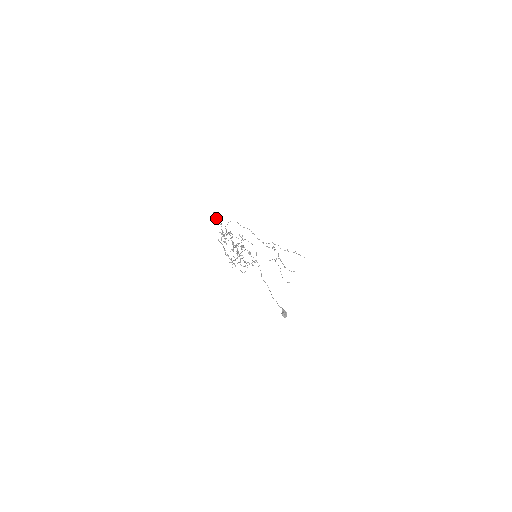
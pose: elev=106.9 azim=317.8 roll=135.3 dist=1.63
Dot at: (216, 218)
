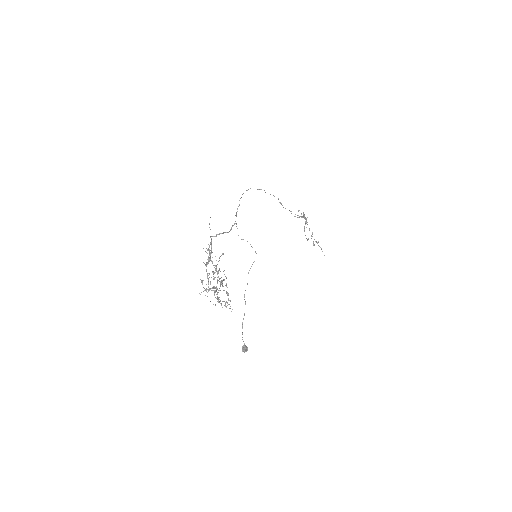
Dot at: (210, 229)
